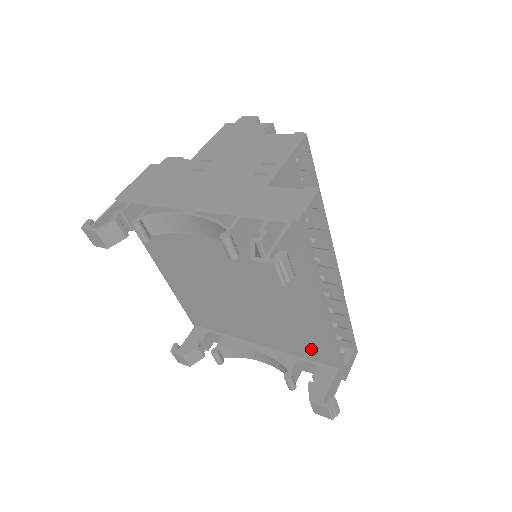
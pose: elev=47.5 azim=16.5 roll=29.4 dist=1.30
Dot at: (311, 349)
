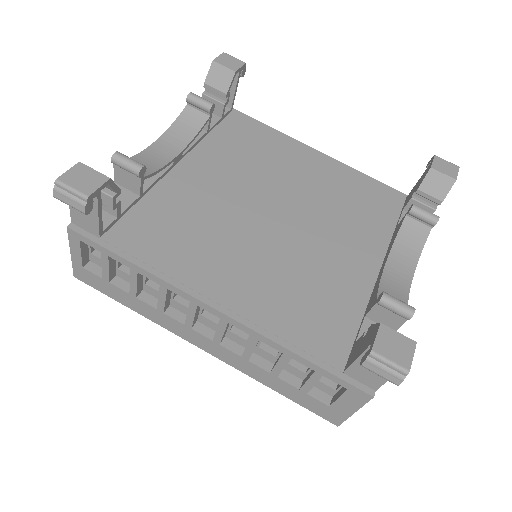
Dot at: (376, 202)
